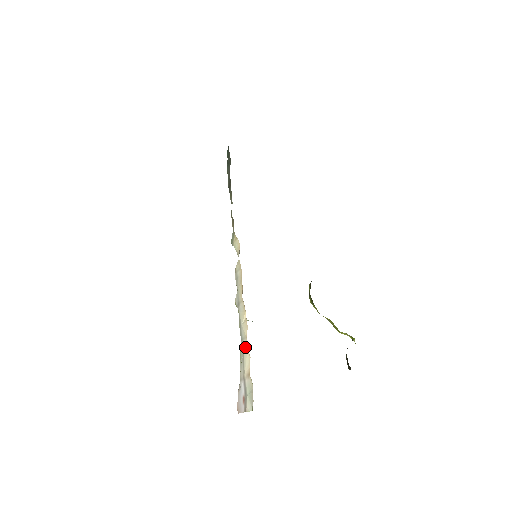
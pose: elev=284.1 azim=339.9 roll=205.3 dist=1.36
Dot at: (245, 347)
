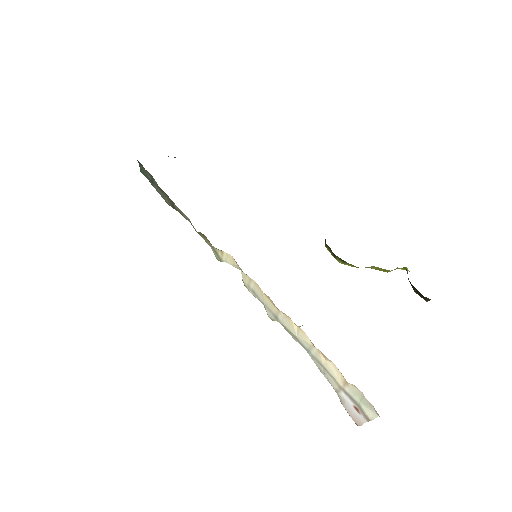
Dot at: (319, 356)
